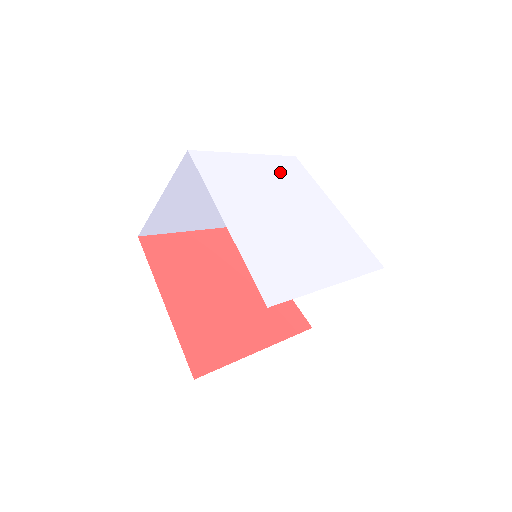
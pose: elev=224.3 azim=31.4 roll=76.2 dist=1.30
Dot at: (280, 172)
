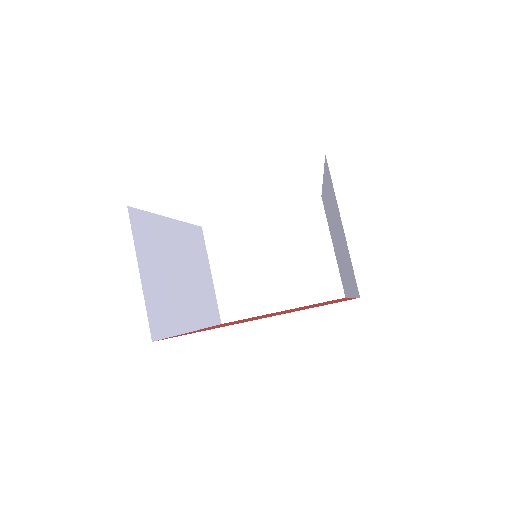
Dot at: occluded
